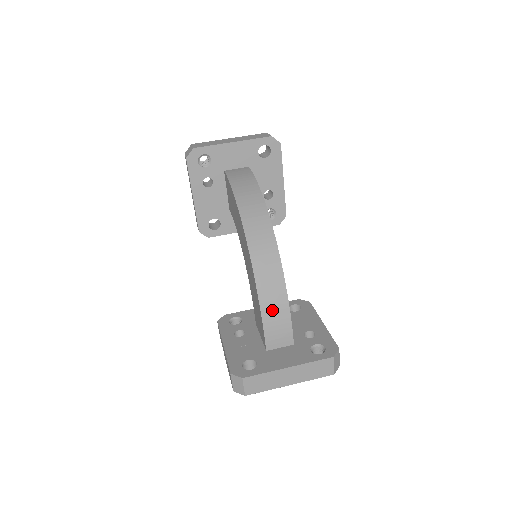
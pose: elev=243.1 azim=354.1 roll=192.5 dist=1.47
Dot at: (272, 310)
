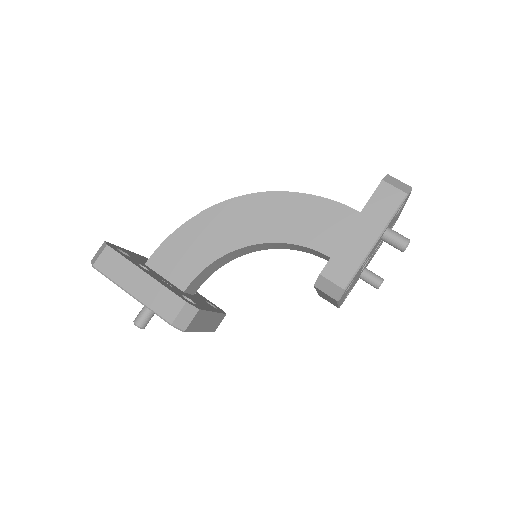
Dot at: occluded
